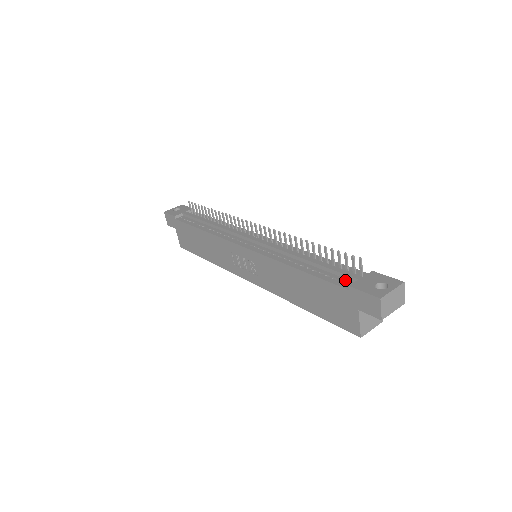
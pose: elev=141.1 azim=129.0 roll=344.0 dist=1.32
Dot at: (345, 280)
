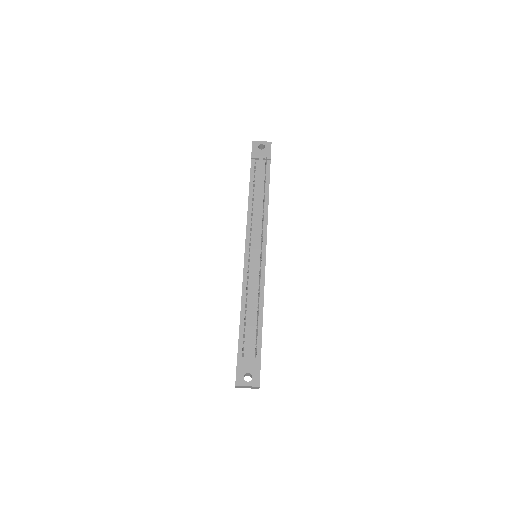
Dot at: (245, 350)
